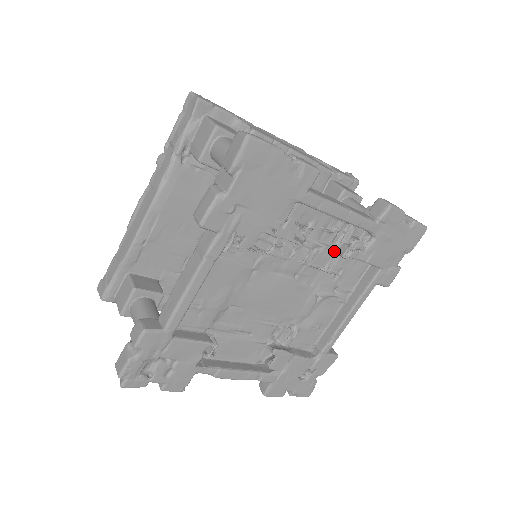
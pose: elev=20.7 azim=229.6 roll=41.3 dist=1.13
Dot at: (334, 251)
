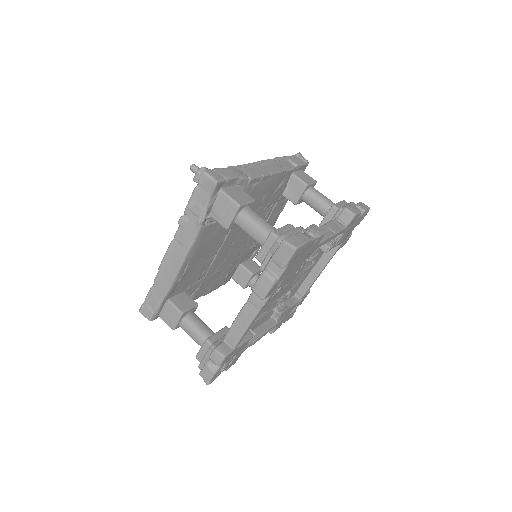
Dot at: (317, 248)
